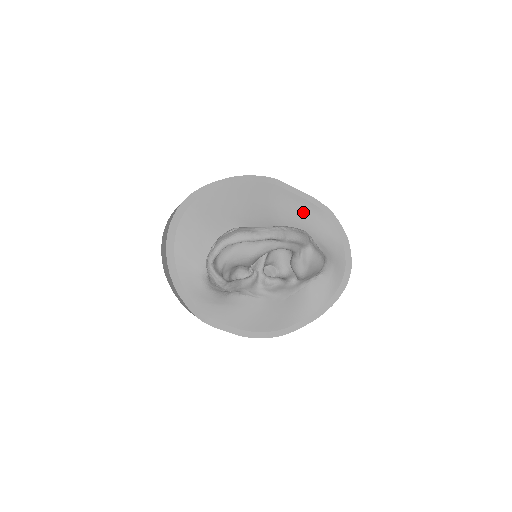
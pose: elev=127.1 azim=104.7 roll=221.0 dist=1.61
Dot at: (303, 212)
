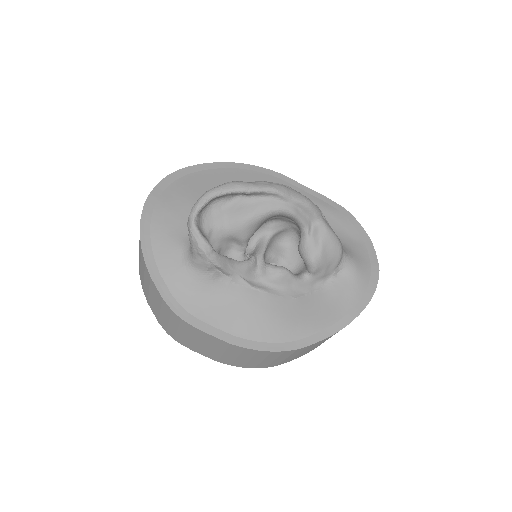
Dot at: occluded
